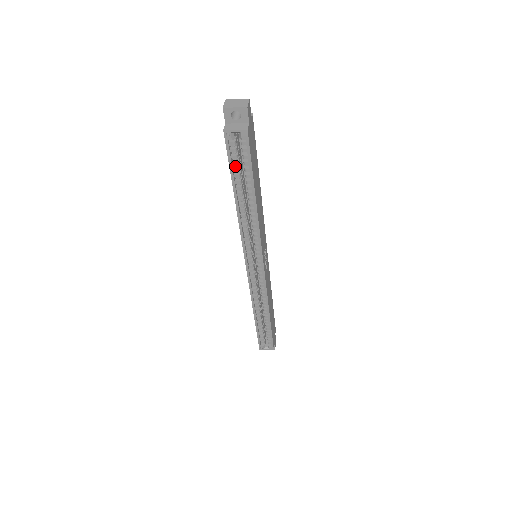
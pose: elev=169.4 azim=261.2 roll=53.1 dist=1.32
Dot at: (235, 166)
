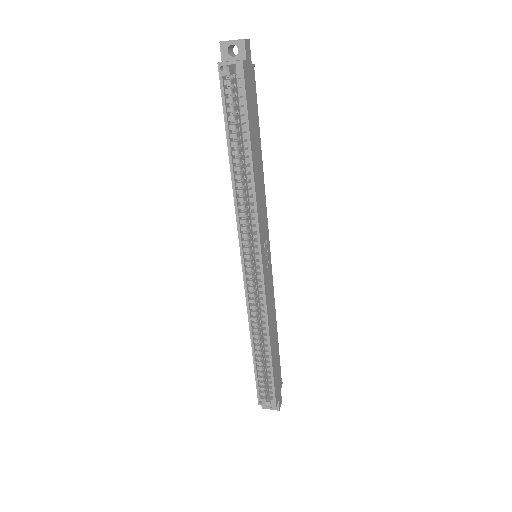
Dot at: (230, 114)
